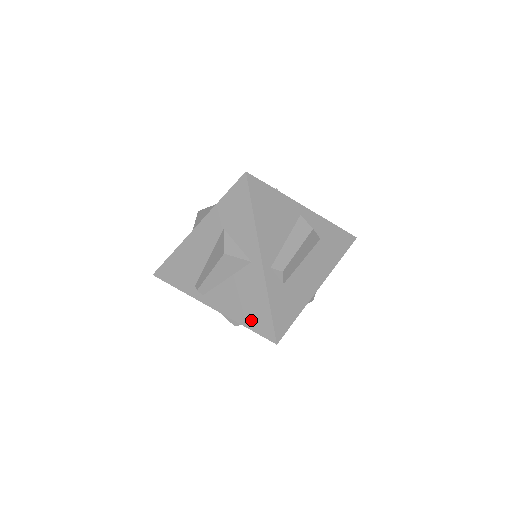
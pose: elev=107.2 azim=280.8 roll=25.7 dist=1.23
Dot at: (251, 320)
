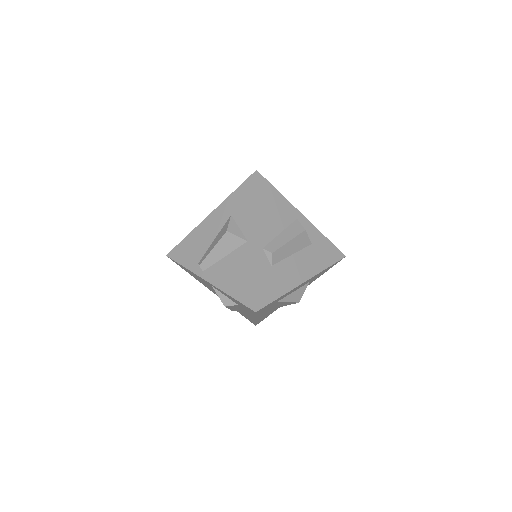
Dot at: (238, 291)
